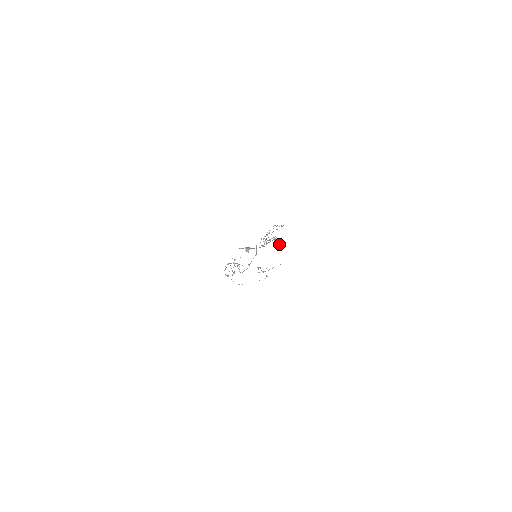
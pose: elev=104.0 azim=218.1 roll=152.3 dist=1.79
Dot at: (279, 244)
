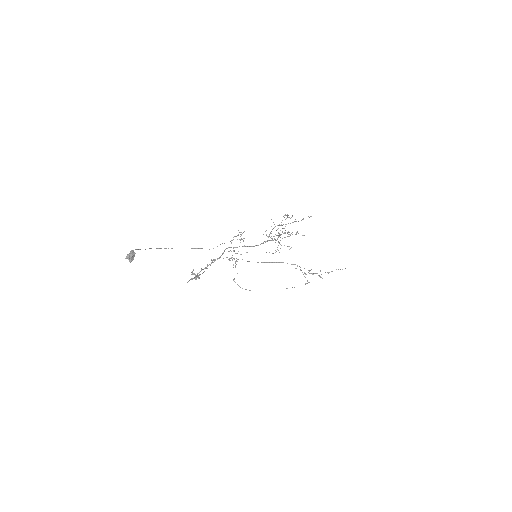
Dot at: (277, 247)
